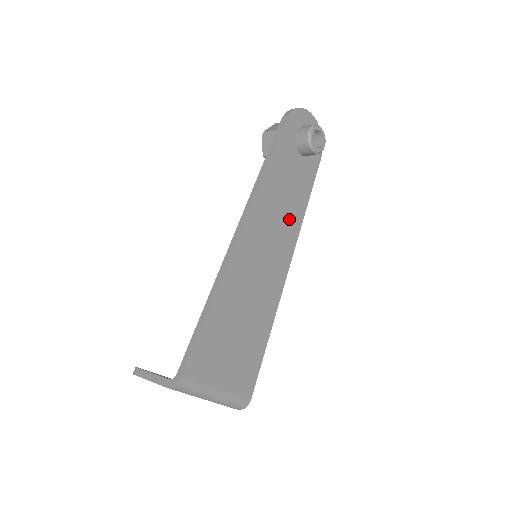
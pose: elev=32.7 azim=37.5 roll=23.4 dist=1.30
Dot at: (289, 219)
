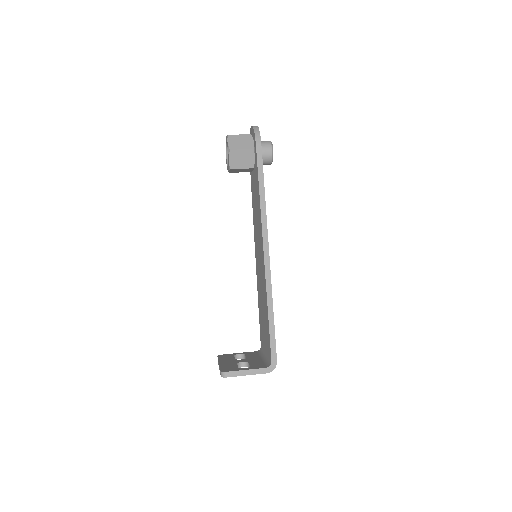
Dot at: occluded
